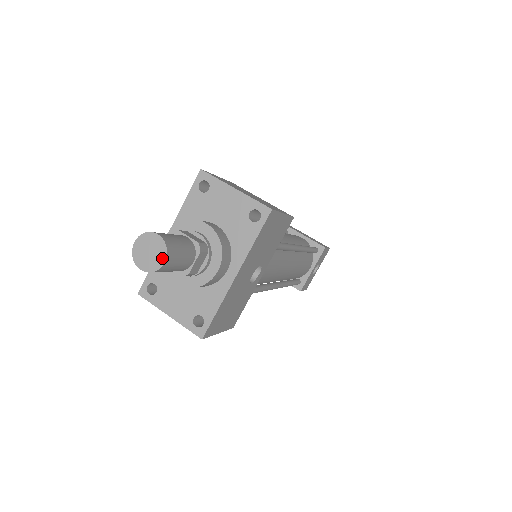
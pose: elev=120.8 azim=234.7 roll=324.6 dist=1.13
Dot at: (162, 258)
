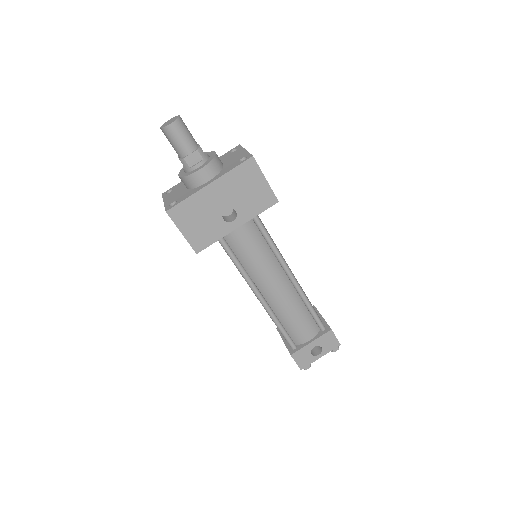
Dot at: (172, 122)
